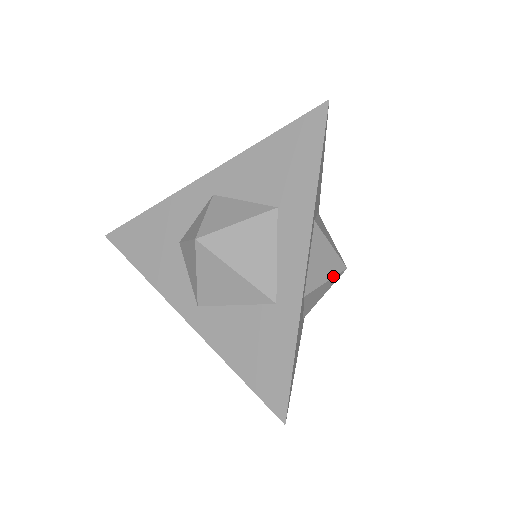
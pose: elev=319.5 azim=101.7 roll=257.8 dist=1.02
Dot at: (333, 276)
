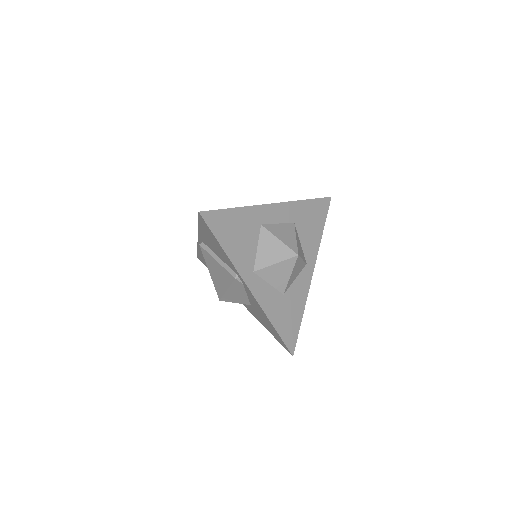
Dot at: (286, 244)
